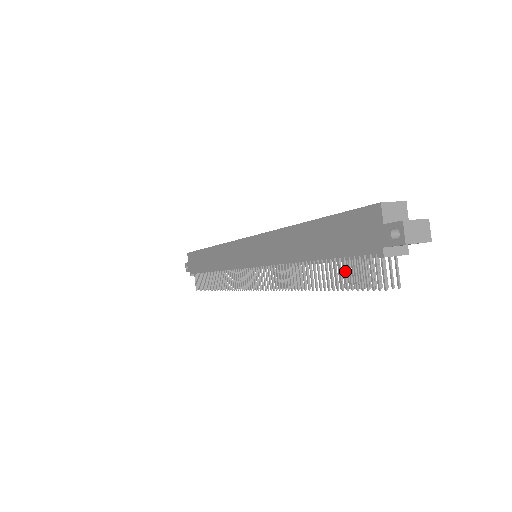
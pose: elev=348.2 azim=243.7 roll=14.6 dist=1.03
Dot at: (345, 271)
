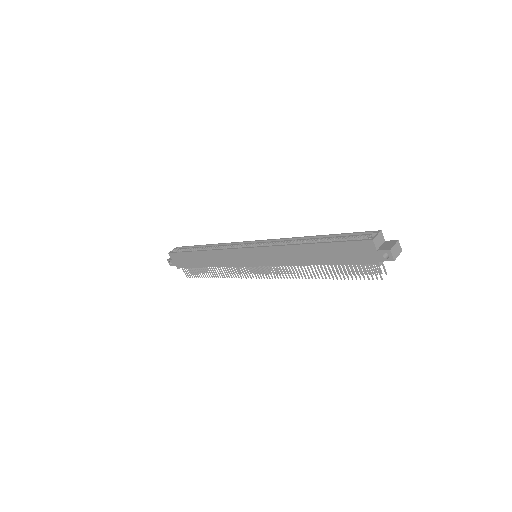
Dot at: (349, 270)
